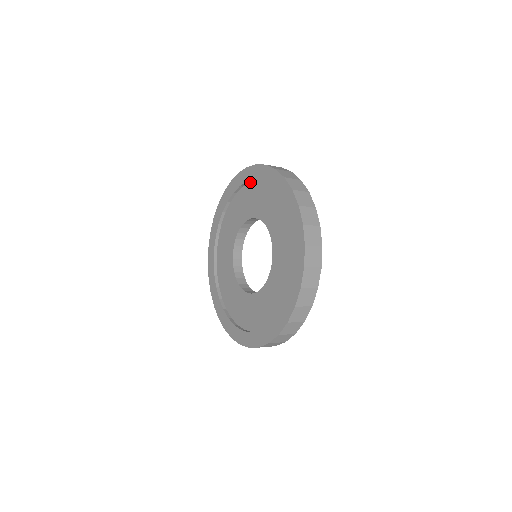
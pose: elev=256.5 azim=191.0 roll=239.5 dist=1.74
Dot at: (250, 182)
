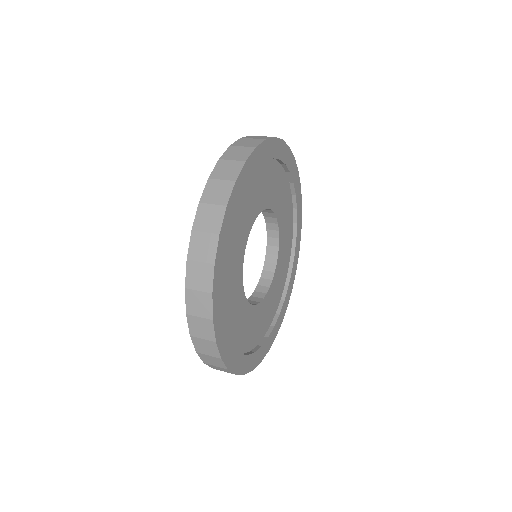
Dot at: occluded
